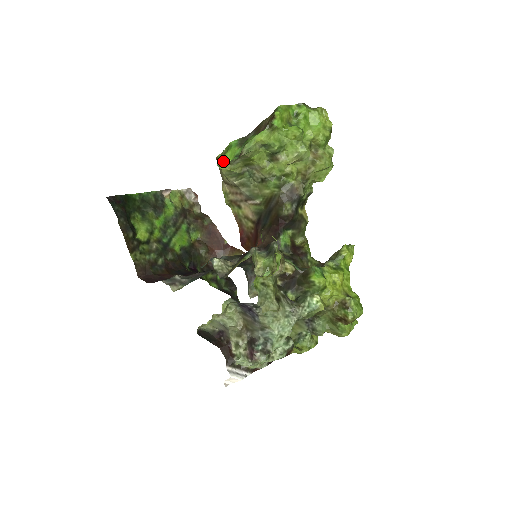
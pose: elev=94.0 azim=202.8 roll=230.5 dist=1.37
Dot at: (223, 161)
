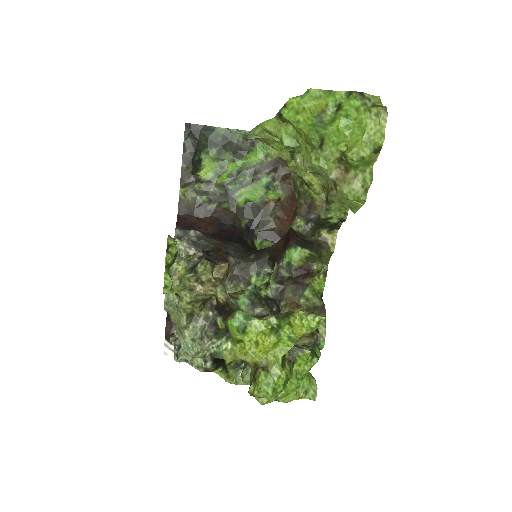
Dot at: occluded
